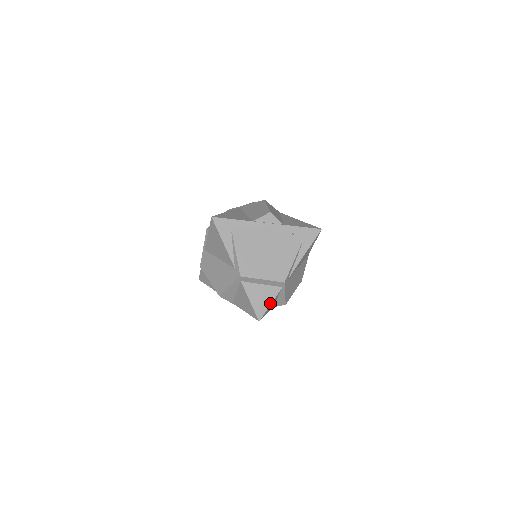
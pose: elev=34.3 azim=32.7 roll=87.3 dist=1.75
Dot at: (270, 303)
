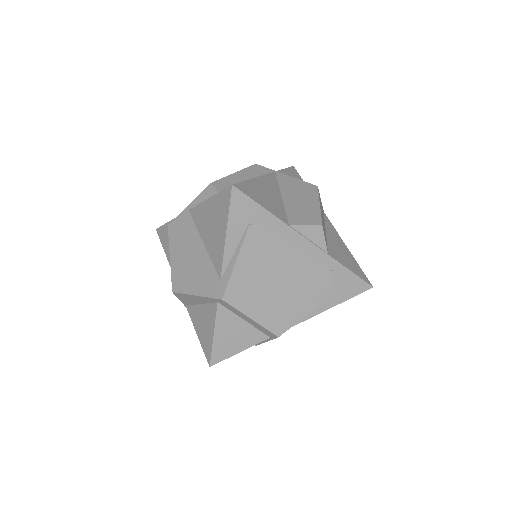
Dot at: (240, 350)
